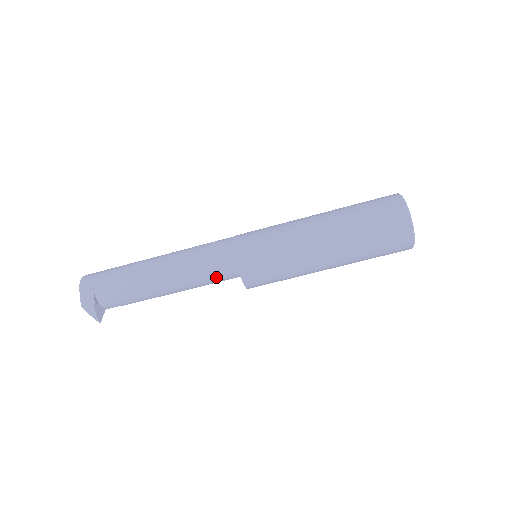
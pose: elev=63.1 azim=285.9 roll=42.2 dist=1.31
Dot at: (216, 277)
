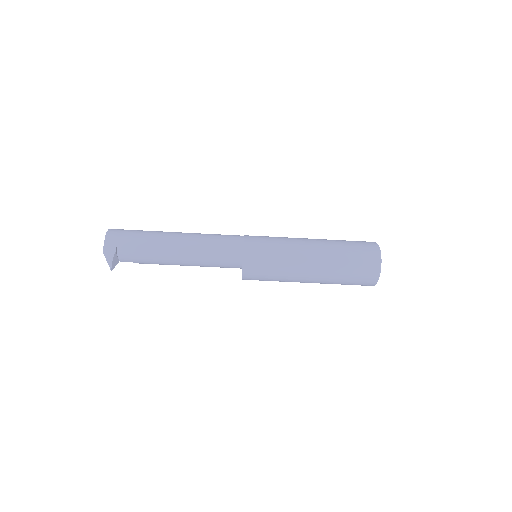
Dot at: (221, 262)
